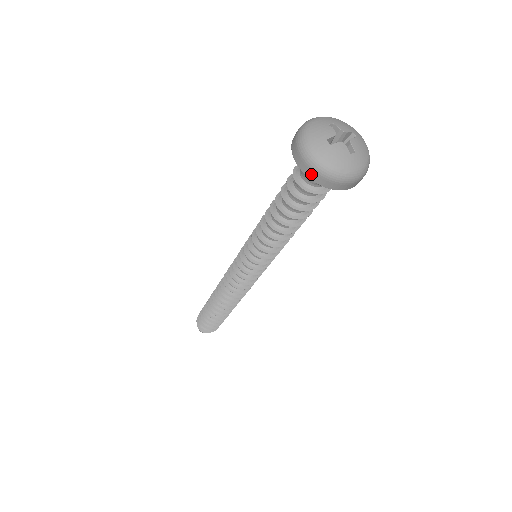
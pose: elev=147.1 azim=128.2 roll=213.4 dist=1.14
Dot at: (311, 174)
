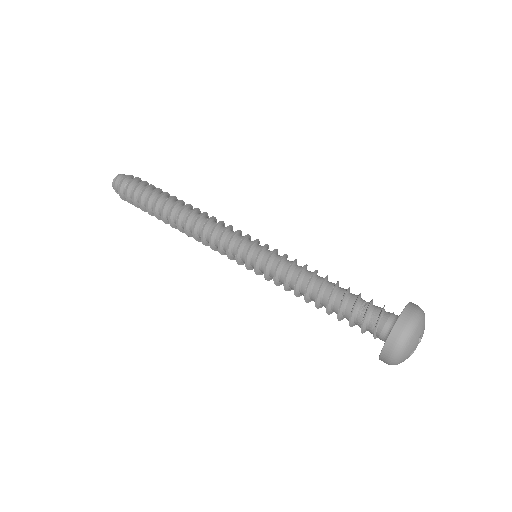
Dot at: occluded
